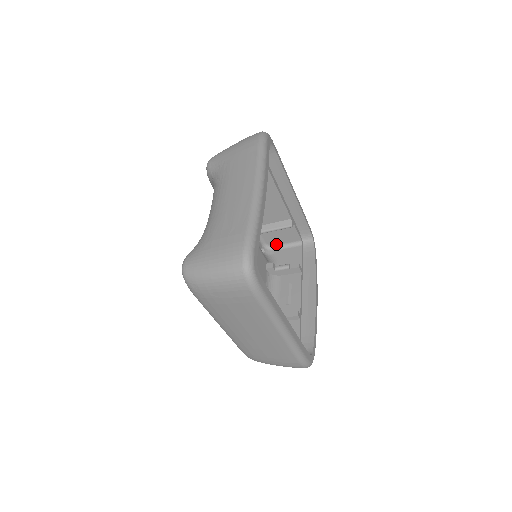
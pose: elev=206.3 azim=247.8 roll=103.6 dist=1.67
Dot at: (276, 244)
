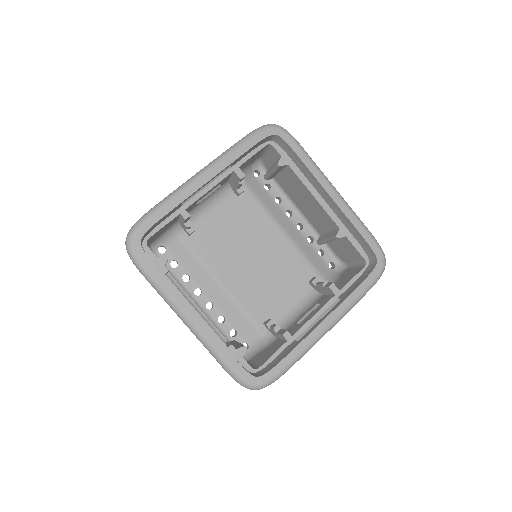
Dot at: (348, 261)
